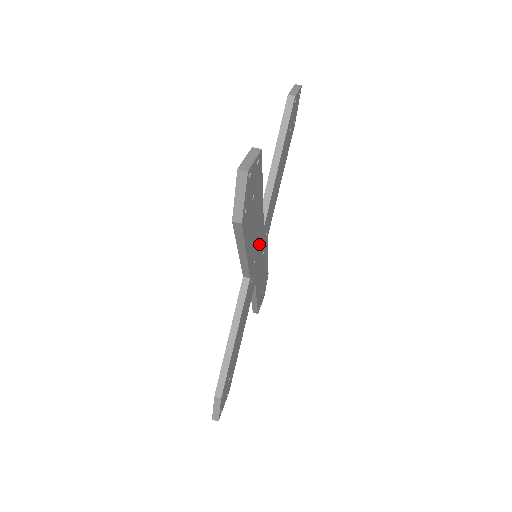
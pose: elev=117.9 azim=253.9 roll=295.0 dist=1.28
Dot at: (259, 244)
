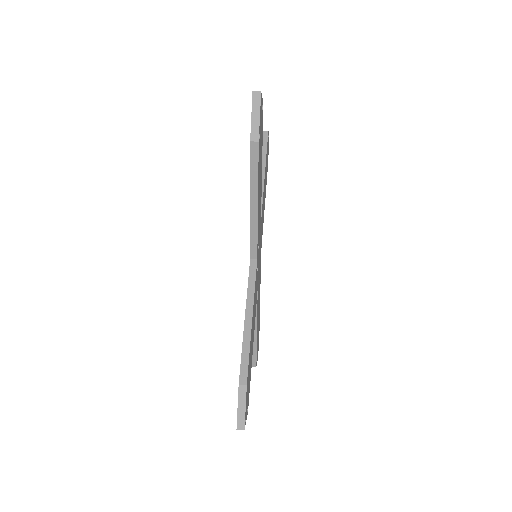
Dot at: occluded
